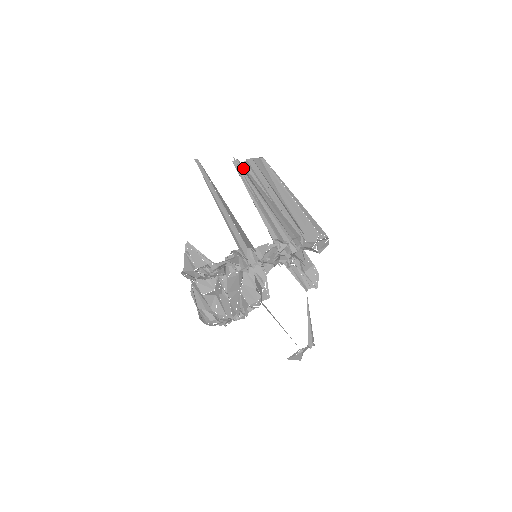
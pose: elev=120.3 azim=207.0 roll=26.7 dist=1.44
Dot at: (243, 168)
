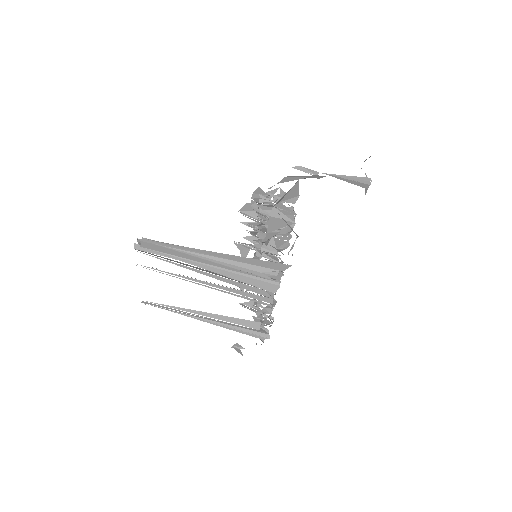
Dot at: (151, 252)
